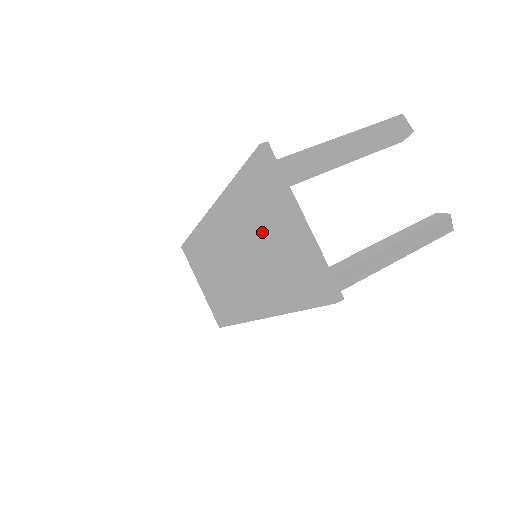
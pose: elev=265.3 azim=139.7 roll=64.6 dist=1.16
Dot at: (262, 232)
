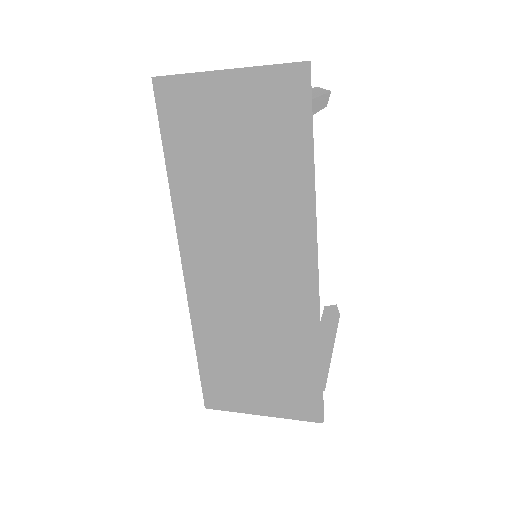
Dot at: (222, 152)
